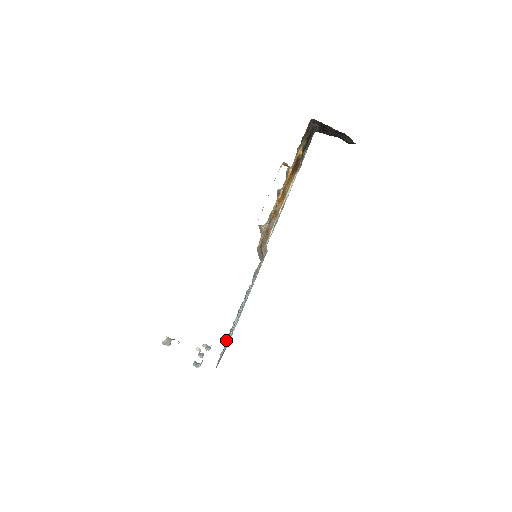
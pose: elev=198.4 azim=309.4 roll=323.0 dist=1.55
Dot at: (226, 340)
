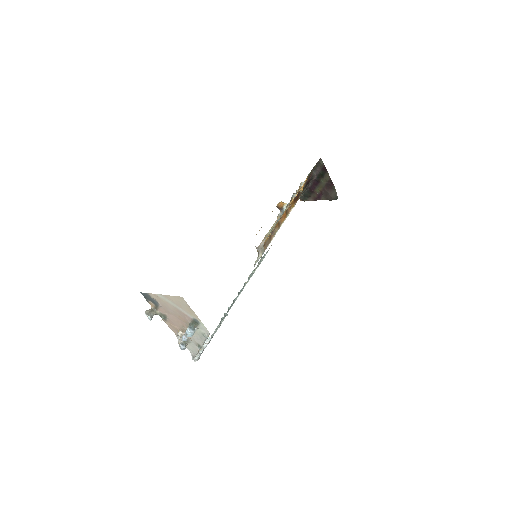
Dot at: (229, 309)
